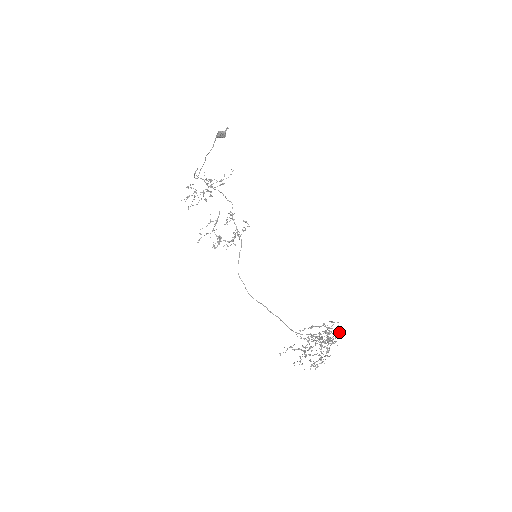
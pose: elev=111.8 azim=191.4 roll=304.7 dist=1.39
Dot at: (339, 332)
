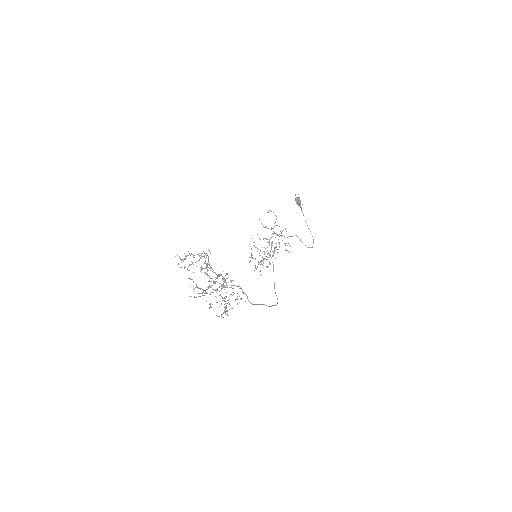
Dot at: (208, 257)
